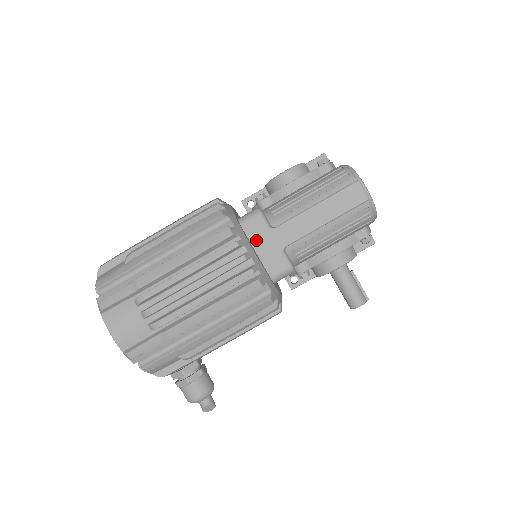
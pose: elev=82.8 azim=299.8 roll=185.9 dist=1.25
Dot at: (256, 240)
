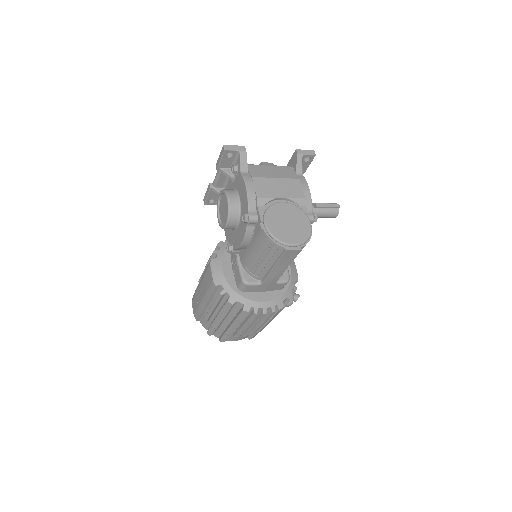
Dot at: (258, 290)
